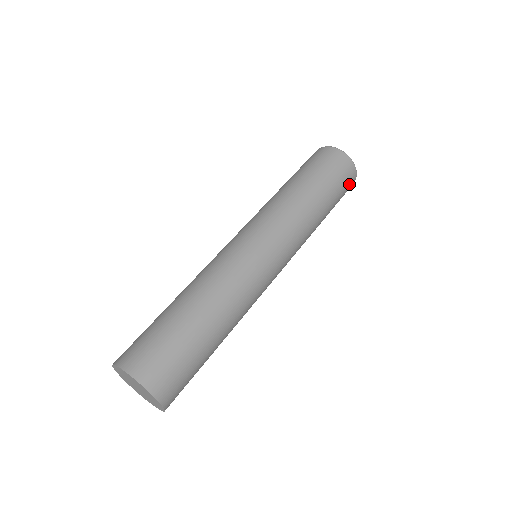
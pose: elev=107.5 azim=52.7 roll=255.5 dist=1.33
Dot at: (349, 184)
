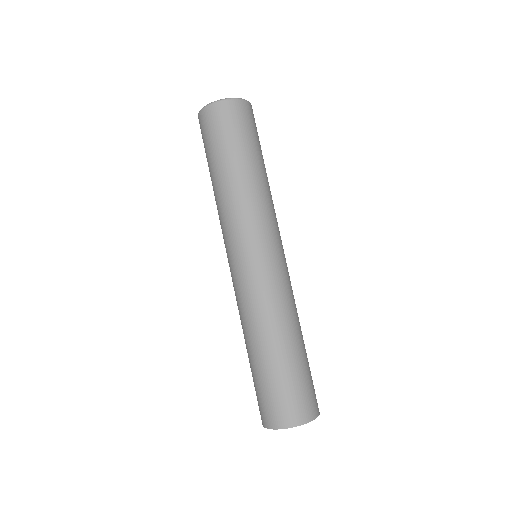
Dot at: (252, 118)
